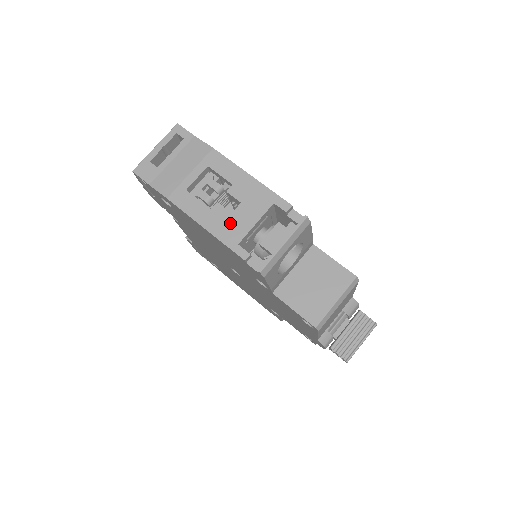
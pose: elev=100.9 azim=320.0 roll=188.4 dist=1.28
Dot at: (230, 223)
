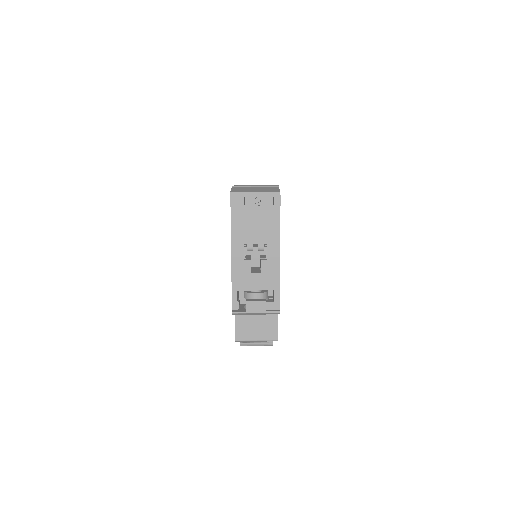
Dot at: (245, 277)
